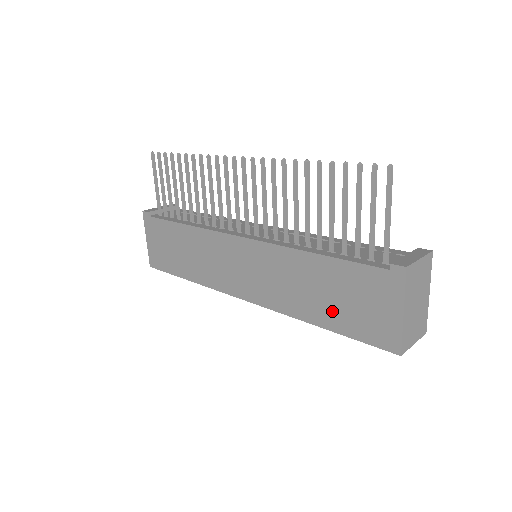
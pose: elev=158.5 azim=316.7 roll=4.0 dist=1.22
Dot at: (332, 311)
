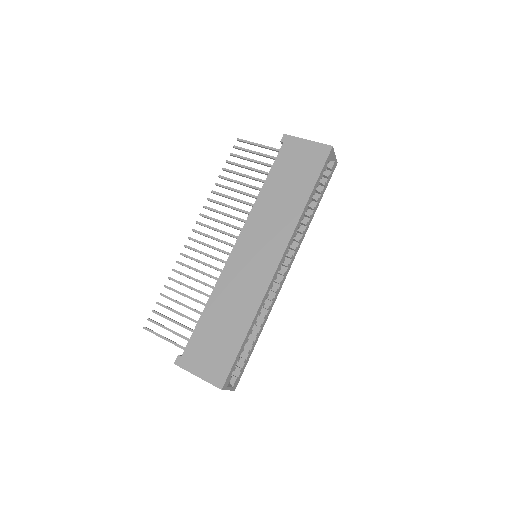
Dot at: (300, 184)
